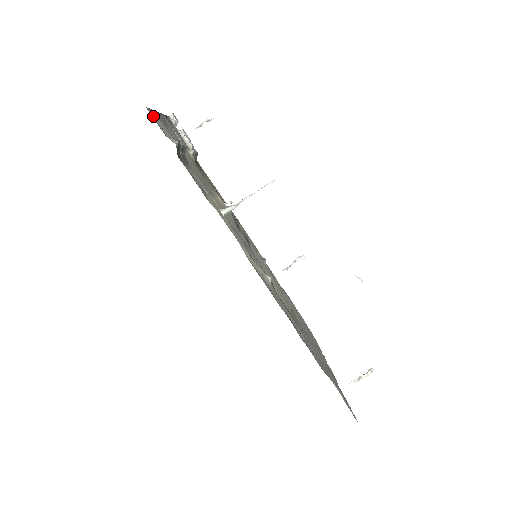
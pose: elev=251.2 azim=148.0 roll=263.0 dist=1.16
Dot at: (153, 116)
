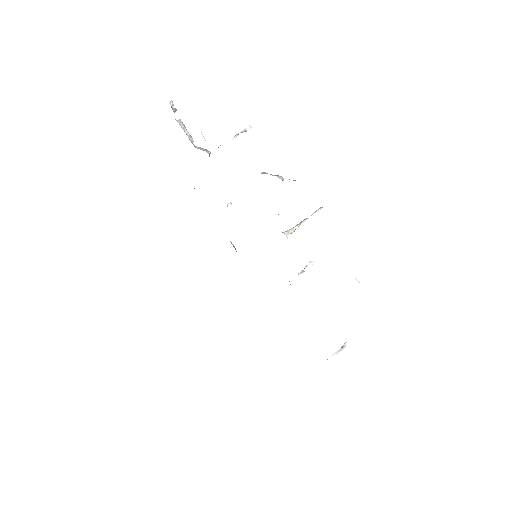
Dot at: occluded
